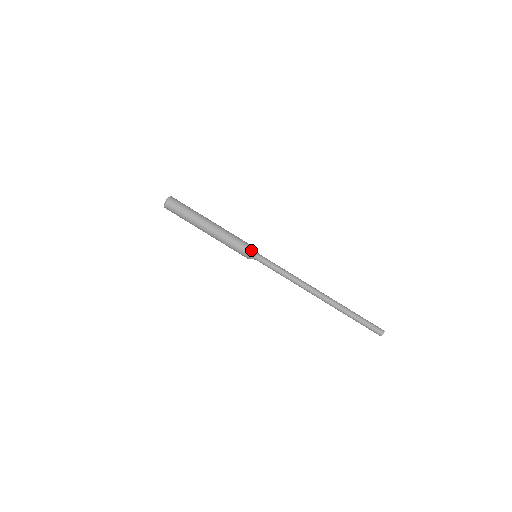
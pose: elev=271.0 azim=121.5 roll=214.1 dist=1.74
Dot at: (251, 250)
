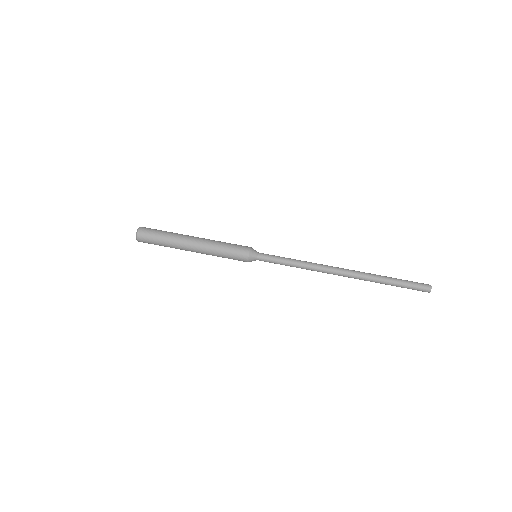
Dot at: (247, 253)
